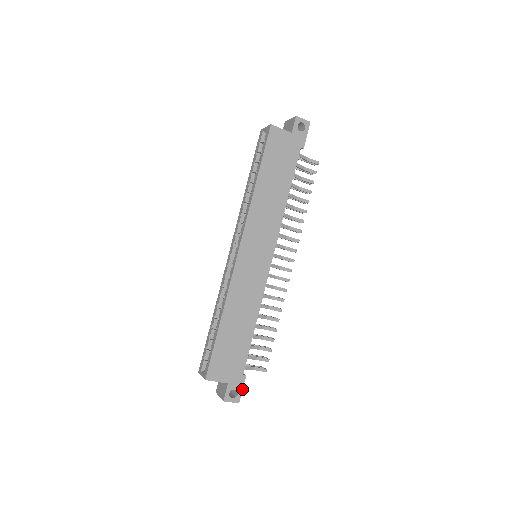
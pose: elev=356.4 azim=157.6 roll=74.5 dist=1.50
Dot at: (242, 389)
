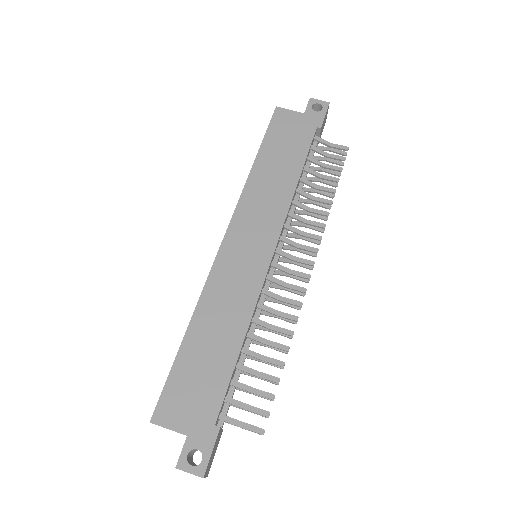
Dot at: (211, 452)
